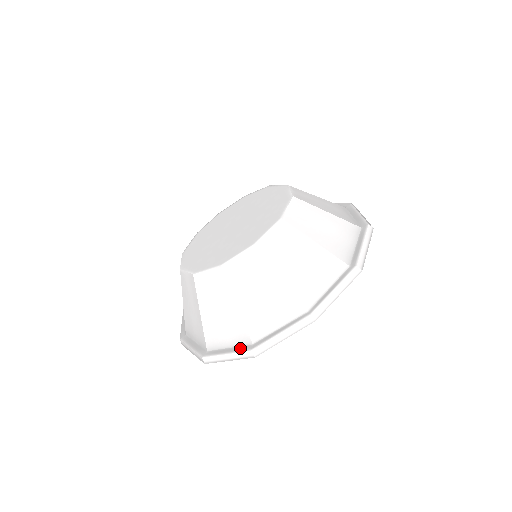
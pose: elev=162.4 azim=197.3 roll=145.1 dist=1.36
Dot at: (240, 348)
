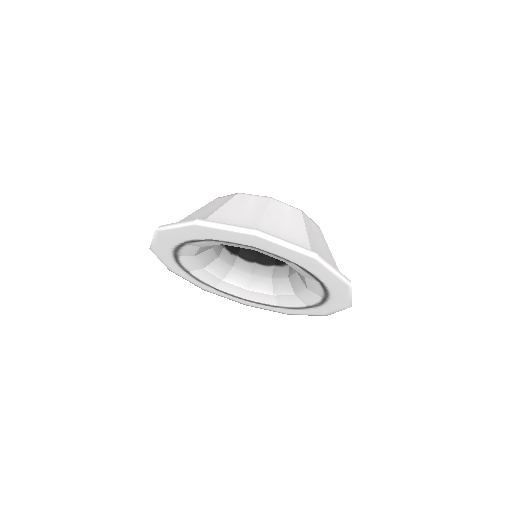
Dot at: occluded
